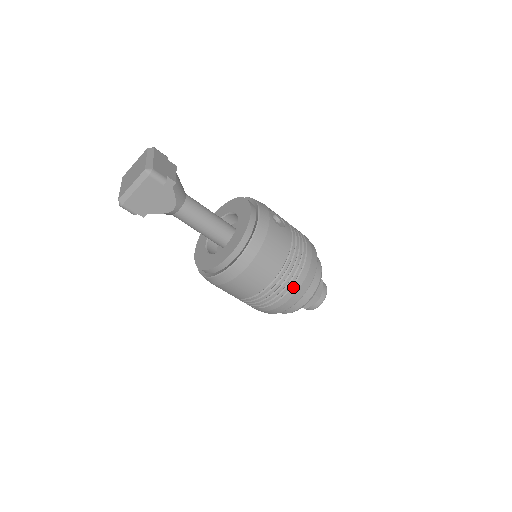
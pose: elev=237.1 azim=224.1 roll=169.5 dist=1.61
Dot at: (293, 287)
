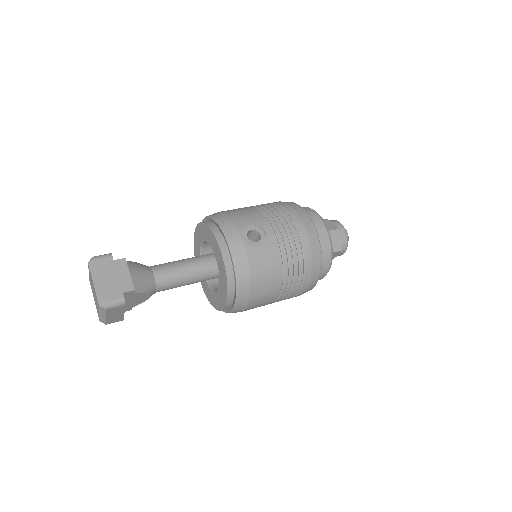
Dot at: (304, 284)
